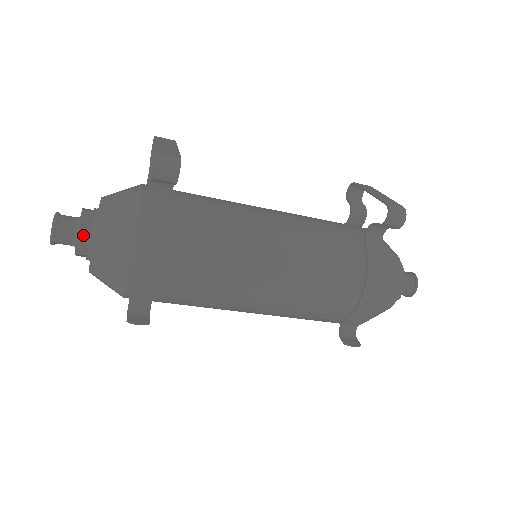
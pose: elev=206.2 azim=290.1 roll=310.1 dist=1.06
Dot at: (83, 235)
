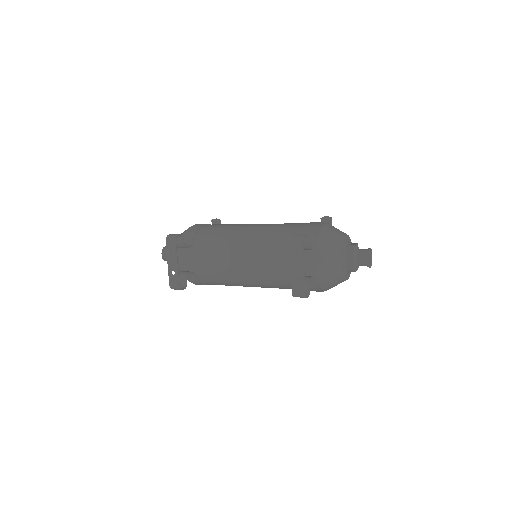
Dot at: occluded
